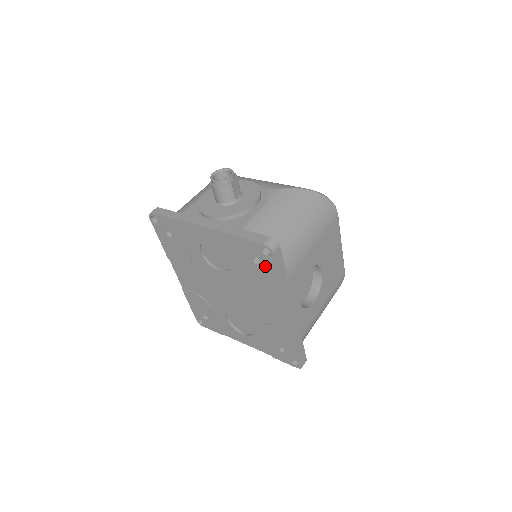
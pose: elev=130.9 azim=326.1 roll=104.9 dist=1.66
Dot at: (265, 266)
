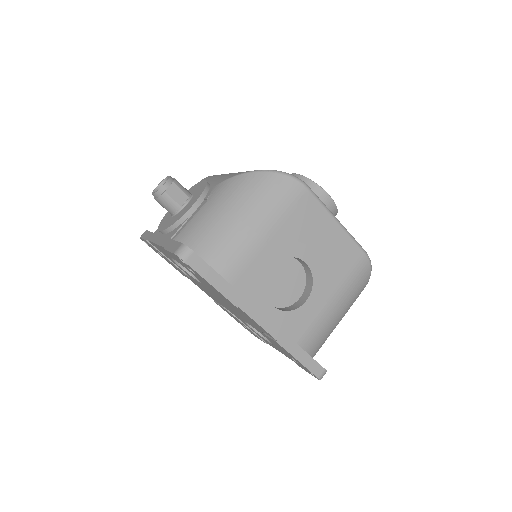
Dot at: (197, 275)
